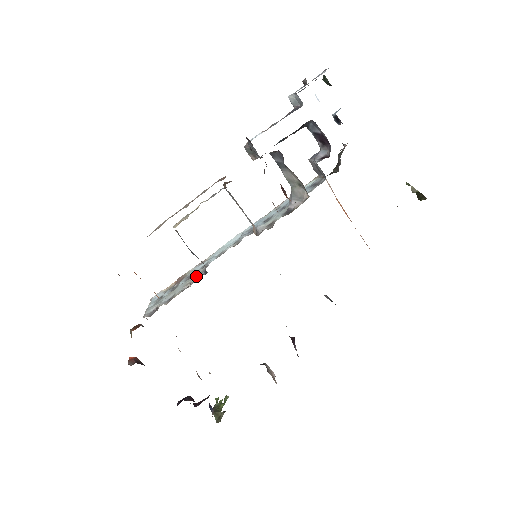
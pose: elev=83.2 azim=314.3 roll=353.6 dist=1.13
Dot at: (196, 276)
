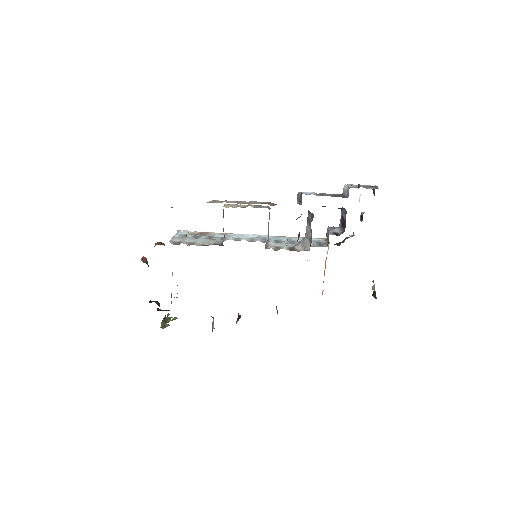
Dot at: (215, 242)
